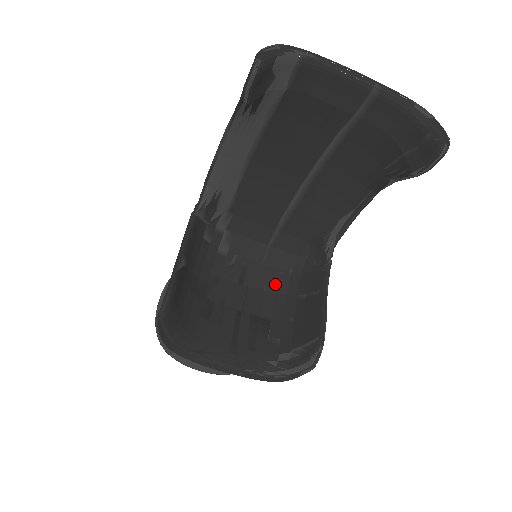
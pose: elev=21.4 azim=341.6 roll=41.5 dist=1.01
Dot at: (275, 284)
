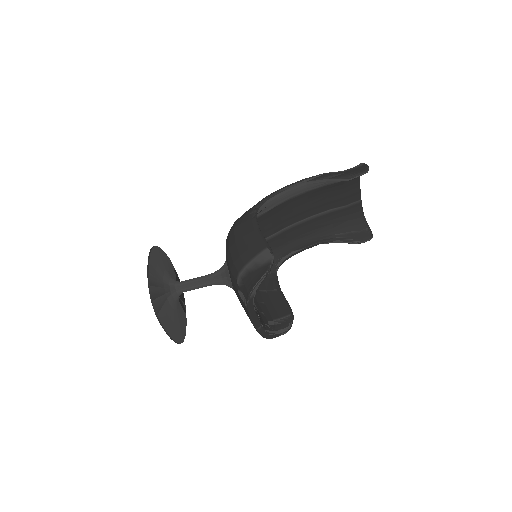
Dot at: occluded
